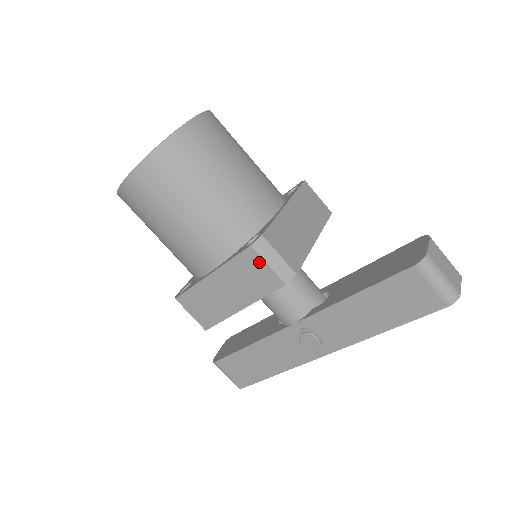
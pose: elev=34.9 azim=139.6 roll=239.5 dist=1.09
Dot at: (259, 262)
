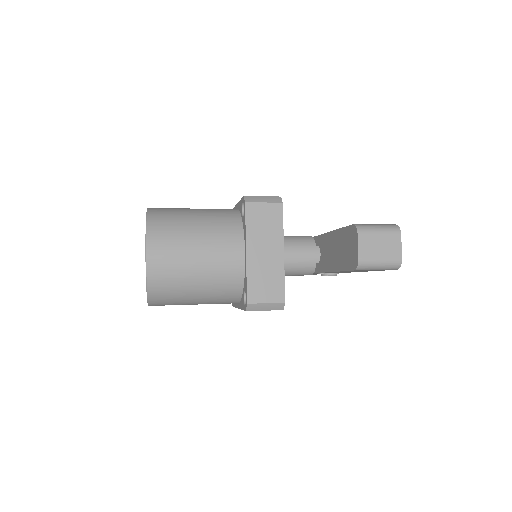
Dot at: occluded
